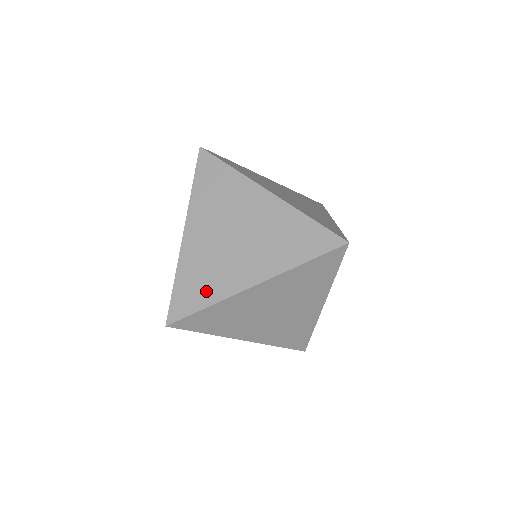
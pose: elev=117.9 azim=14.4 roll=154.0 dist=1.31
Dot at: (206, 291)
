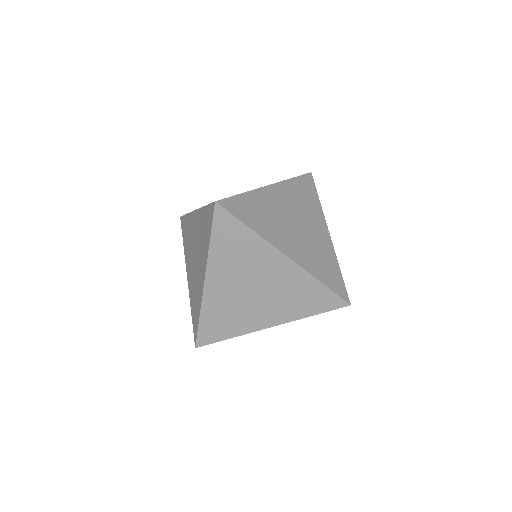
Dot at: (258, 222)
